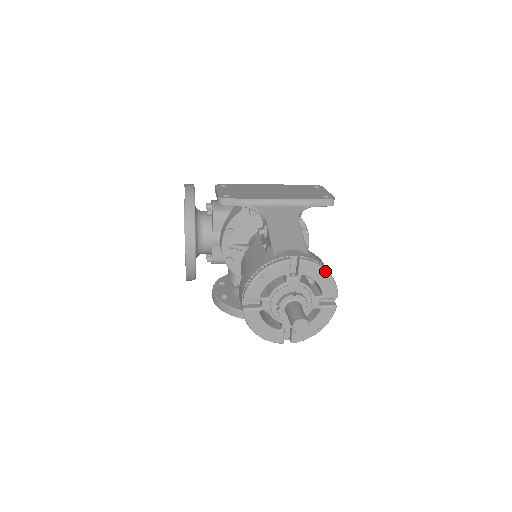
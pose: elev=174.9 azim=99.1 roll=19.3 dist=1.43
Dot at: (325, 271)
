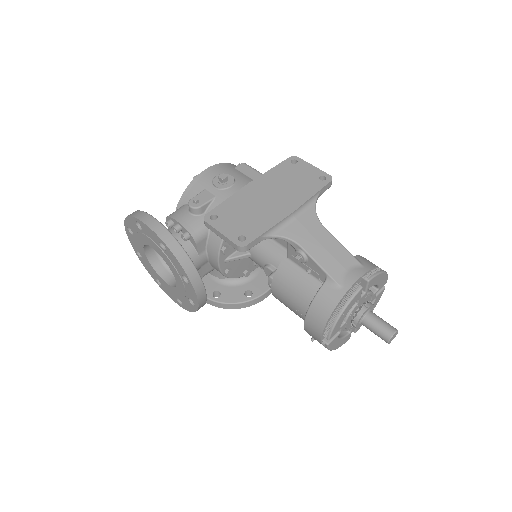
Dot at: (383, 273)
